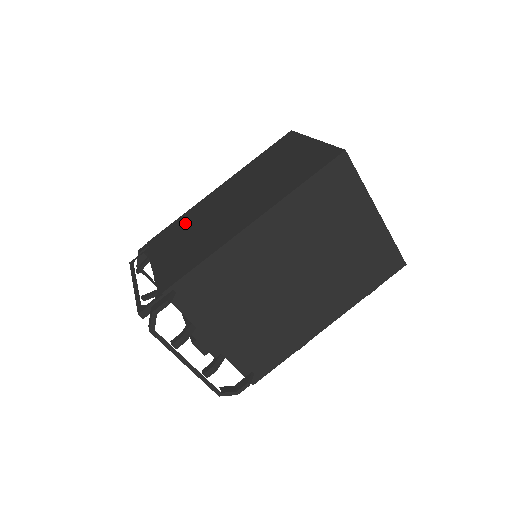
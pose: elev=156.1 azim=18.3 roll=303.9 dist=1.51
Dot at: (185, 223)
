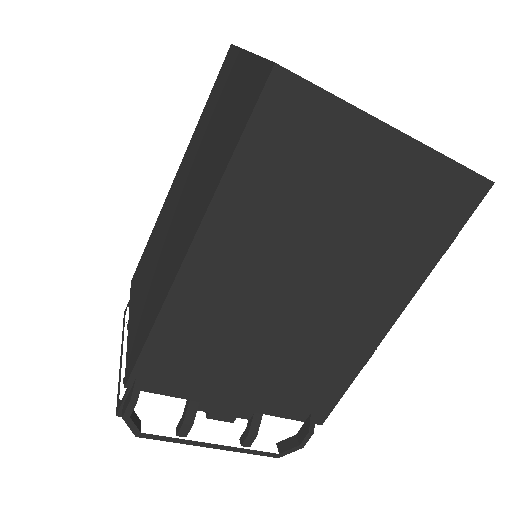
Dot at: (150, 249)
